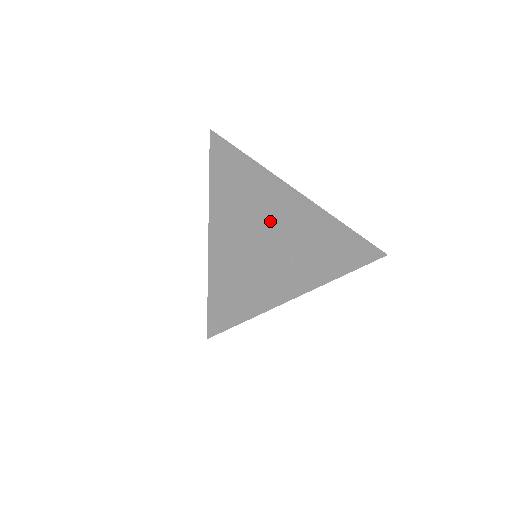
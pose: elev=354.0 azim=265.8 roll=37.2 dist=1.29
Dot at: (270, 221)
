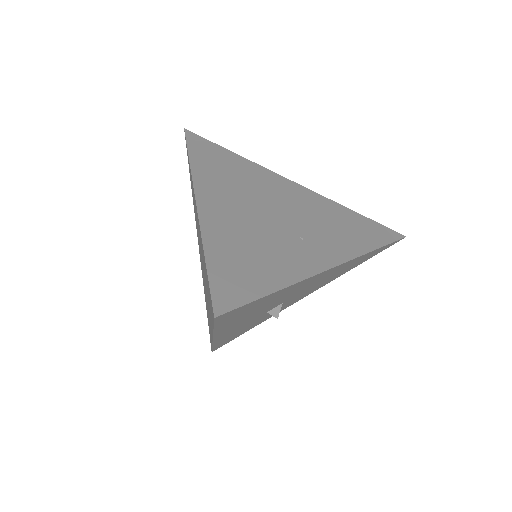
Dot at: (267, 204)
